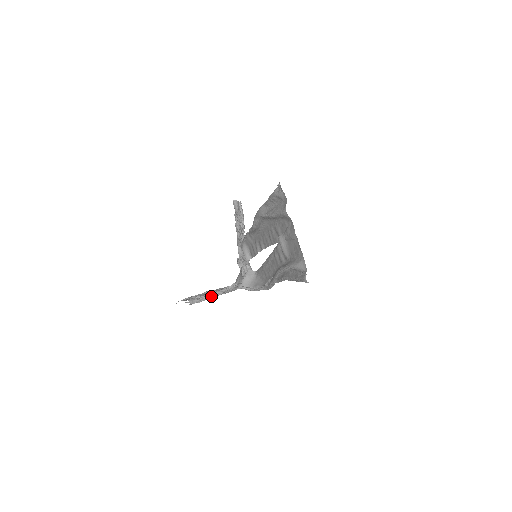
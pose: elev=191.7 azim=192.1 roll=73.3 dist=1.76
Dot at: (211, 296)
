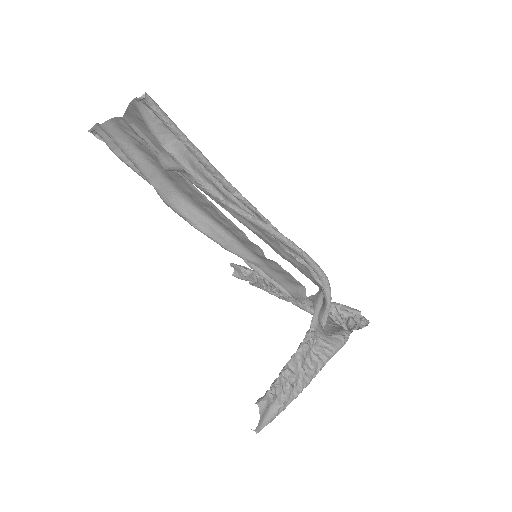
Dot at: (286, 369)
